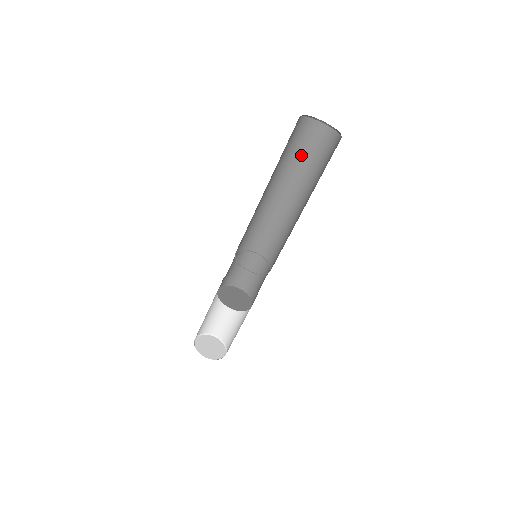
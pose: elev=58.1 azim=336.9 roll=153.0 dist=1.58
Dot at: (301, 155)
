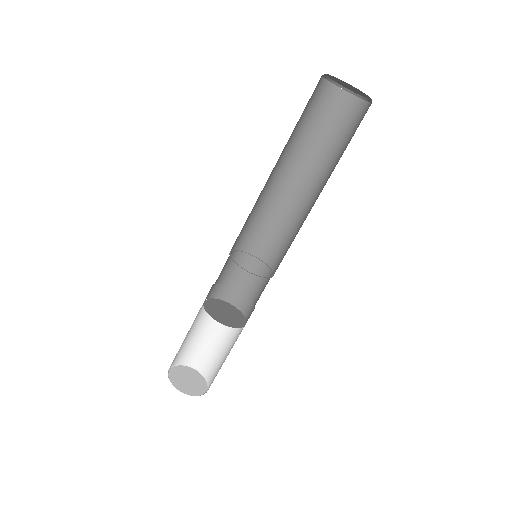
Dot at: (302, 123)
